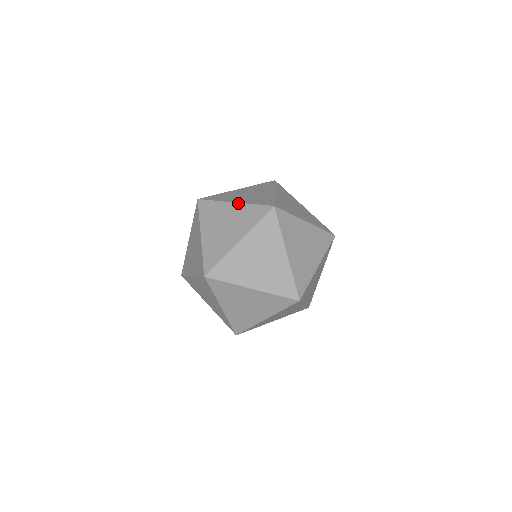
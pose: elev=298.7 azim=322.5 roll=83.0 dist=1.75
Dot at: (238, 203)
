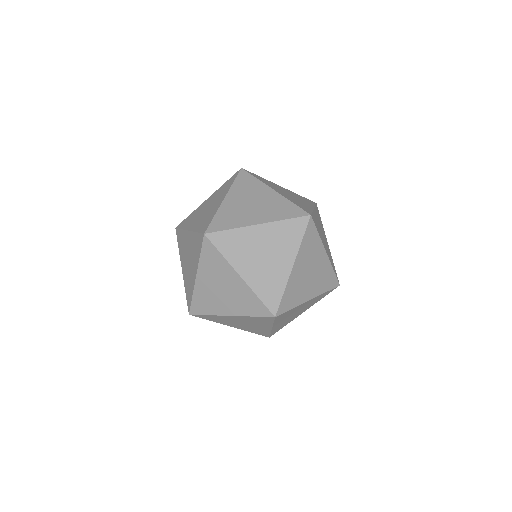
Dot at: occluded
